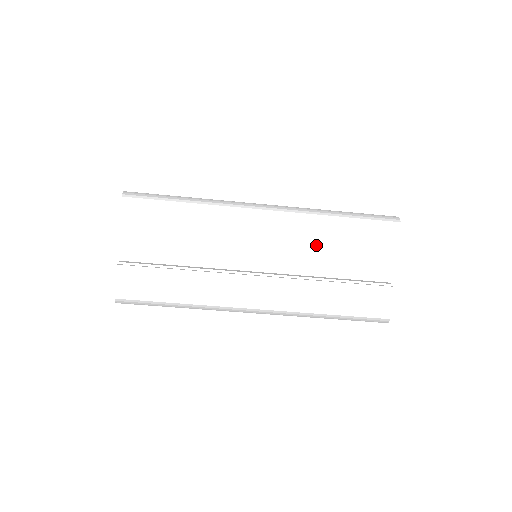
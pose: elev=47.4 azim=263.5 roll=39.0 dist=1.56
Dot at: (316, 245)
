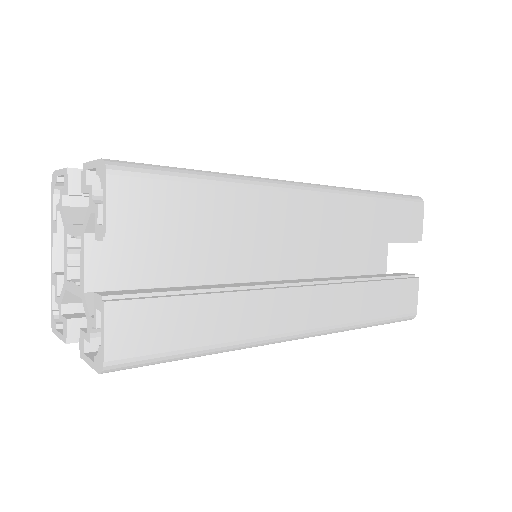
Dot at: (360, 236)
